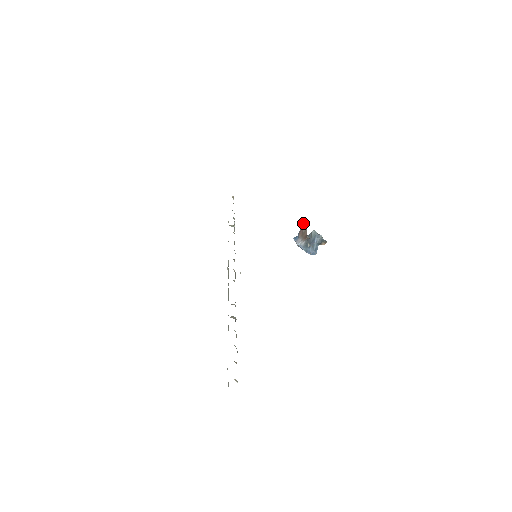
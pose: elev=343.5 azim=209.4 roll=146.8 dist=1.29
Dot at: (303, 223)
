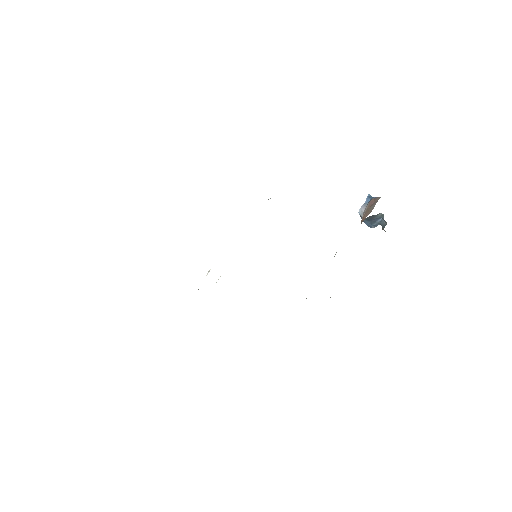
Dot at: (380, 197)
